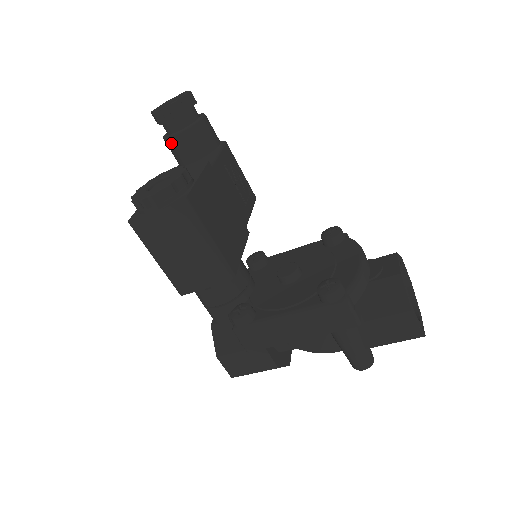
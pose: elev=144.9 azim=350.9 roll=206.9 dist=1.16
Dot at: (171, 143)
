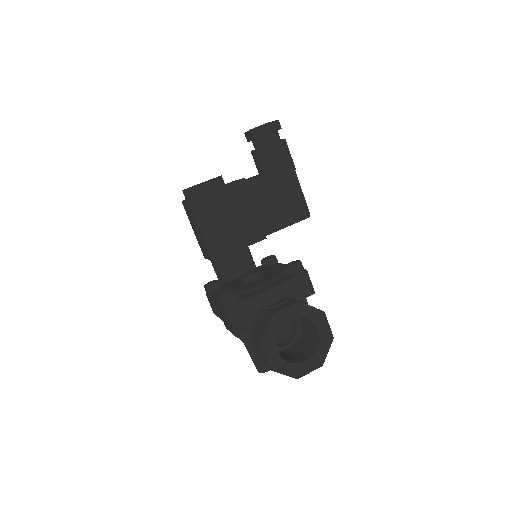
Dot at: occluded
